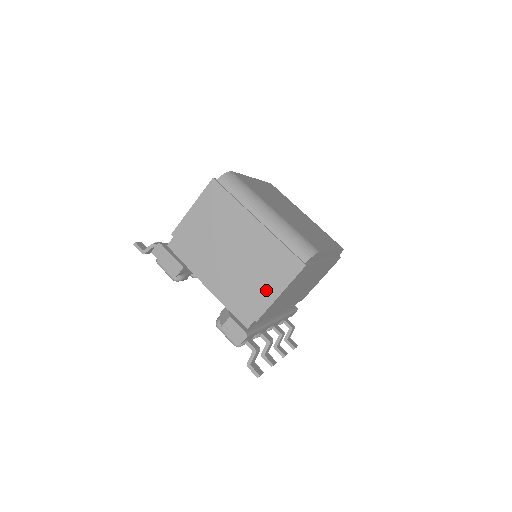
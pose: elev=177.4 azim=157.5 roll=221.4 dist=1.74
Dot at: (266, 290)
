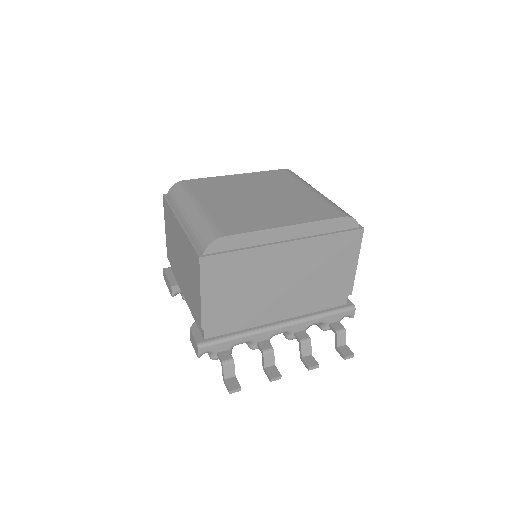
Dot at: (196, 294)
